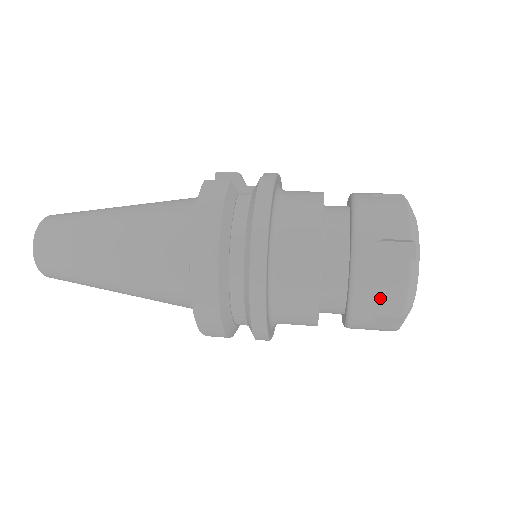
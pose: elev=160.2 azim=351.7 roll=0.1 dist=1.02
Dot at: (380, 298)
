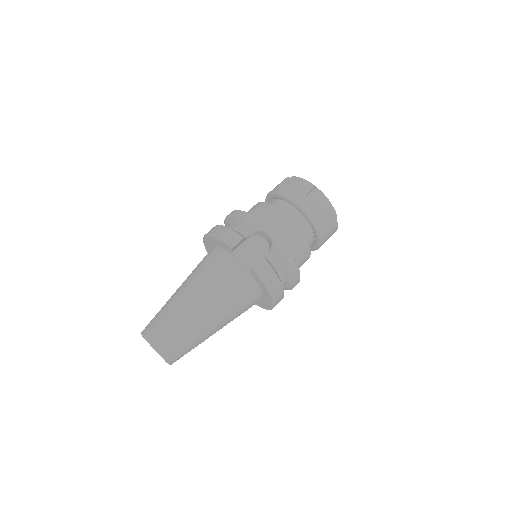
Dot at: occluded
